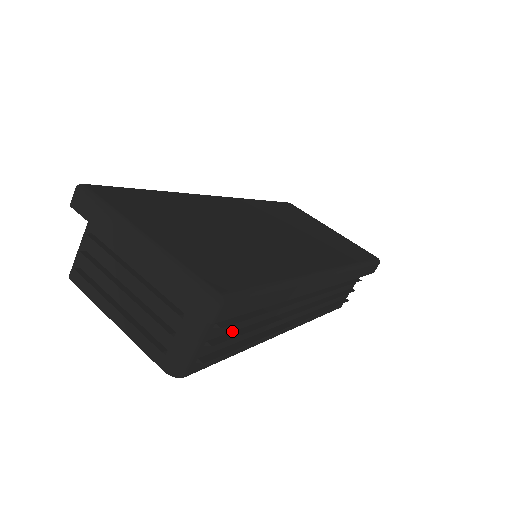
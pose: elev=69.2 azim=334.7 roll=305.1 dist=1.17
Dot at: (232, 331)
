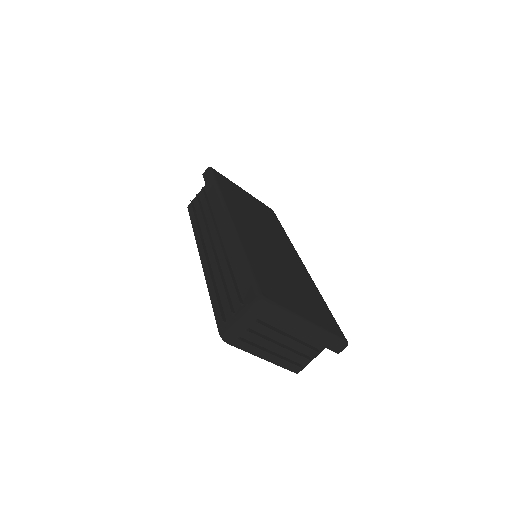
Dot at: occluded
